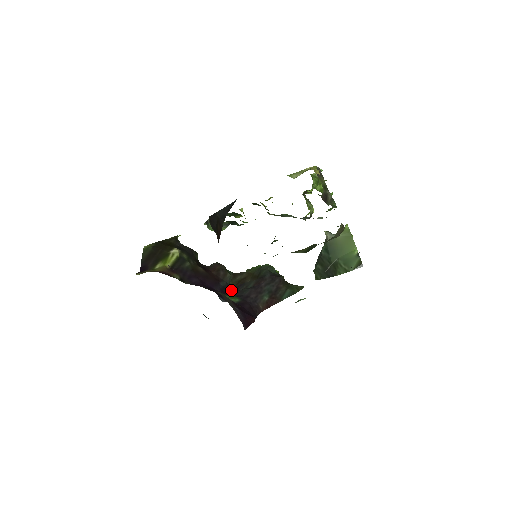
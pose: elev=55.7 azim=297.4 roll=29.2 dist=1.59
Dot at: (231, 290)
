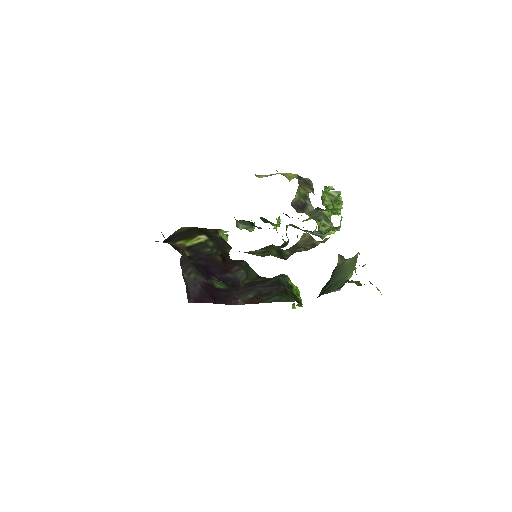
Dot at: occluded
